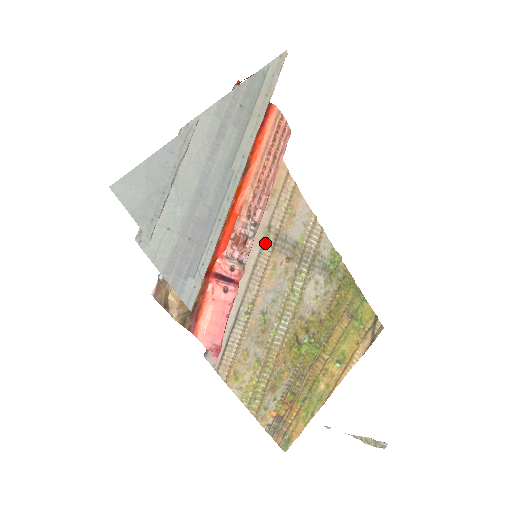
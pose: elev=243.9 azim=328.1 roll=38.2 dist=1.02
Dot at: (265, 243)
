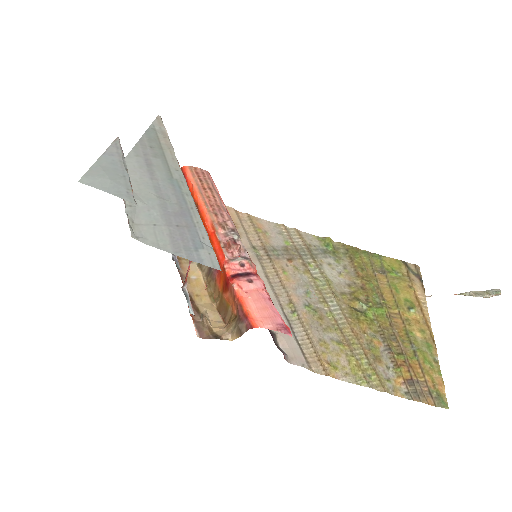
Dot at: (260, 259)
